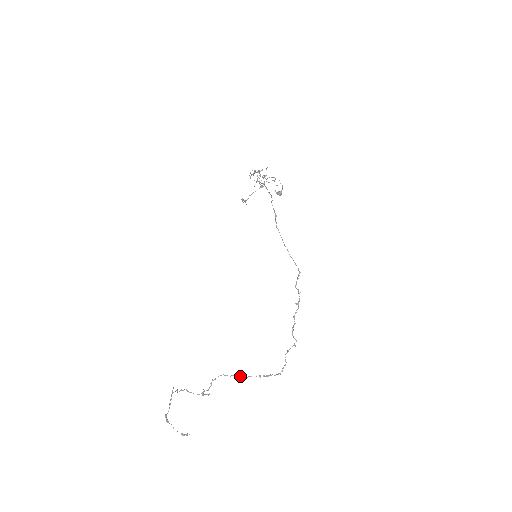
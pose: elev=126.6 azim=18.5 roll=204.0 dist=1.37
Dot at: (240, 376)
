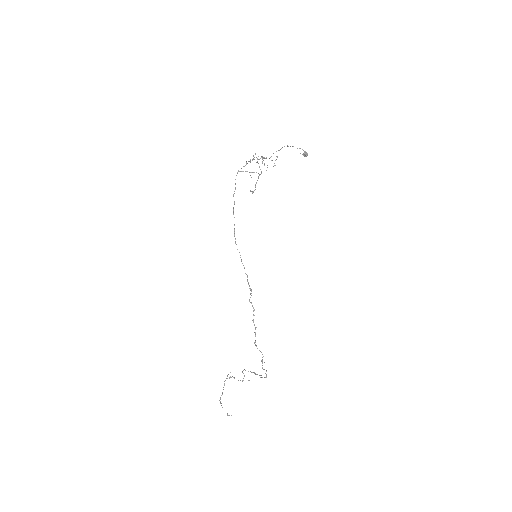
Dot at: occluded
